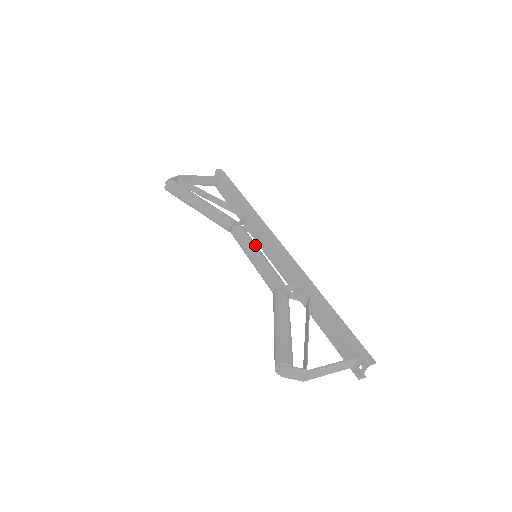
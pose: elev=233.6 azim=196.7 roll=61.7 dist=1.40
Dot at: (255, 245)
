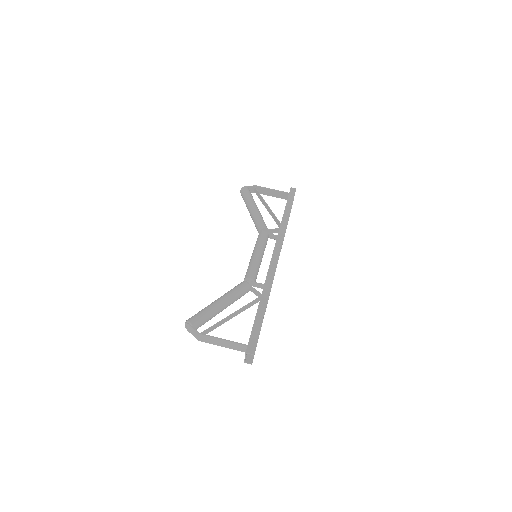
Dot at: (261, 248)
